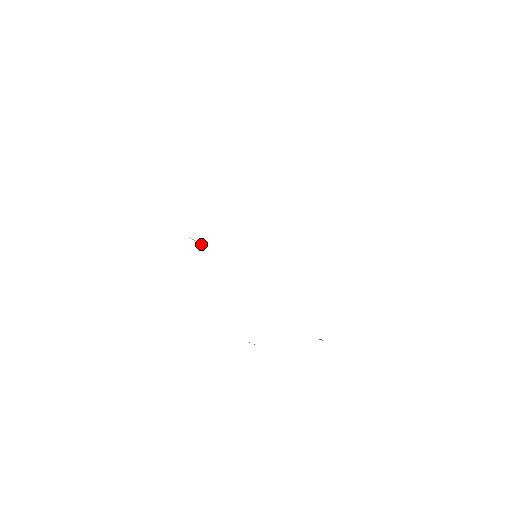
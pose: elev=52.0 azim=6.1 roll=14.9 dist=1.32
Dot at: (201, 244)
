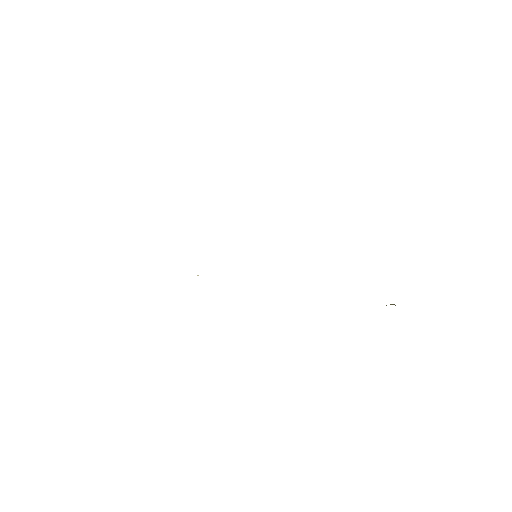
Dot at: occluded
